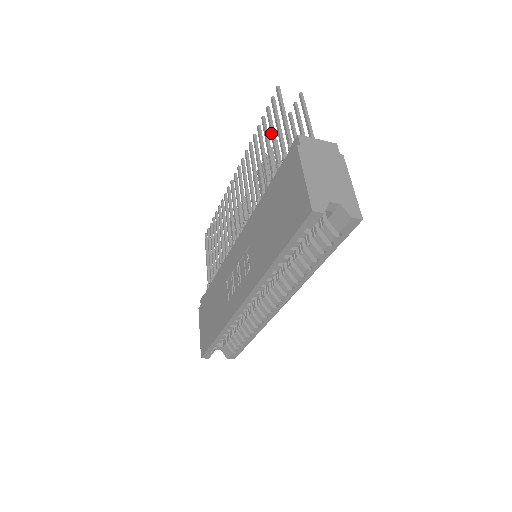
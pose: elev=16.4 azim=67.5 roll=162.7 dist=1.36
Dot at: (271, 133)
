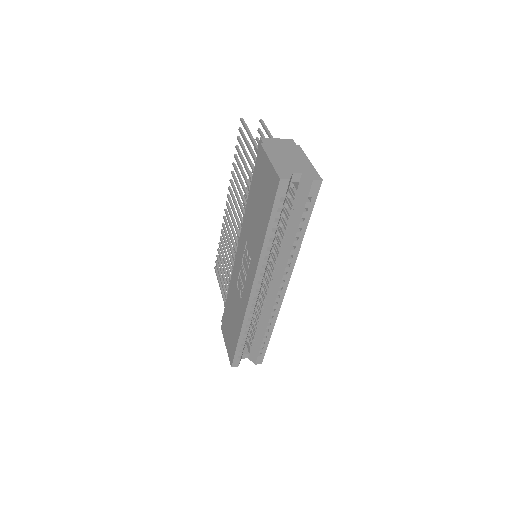
Dot at: (244, 152)
